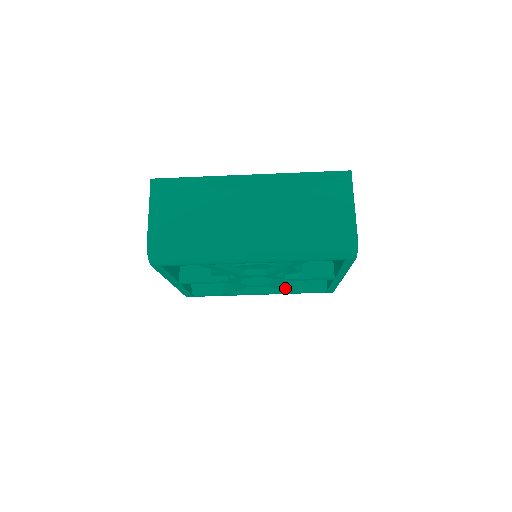
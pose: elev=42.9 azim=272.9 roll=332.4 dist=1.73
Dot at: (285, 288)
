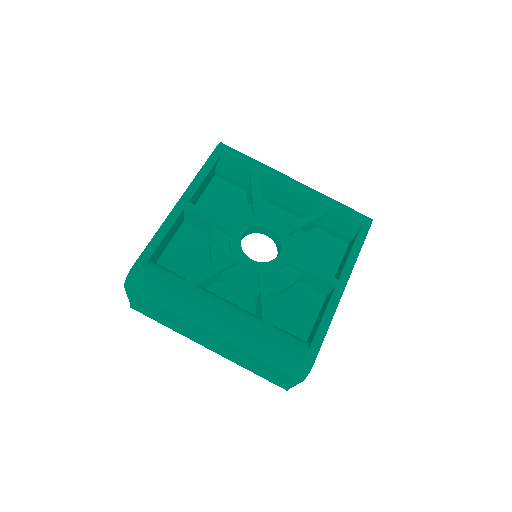
Dot at: (270, 297)
